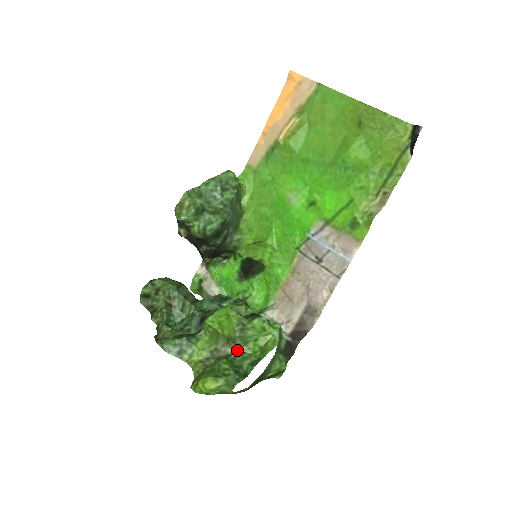
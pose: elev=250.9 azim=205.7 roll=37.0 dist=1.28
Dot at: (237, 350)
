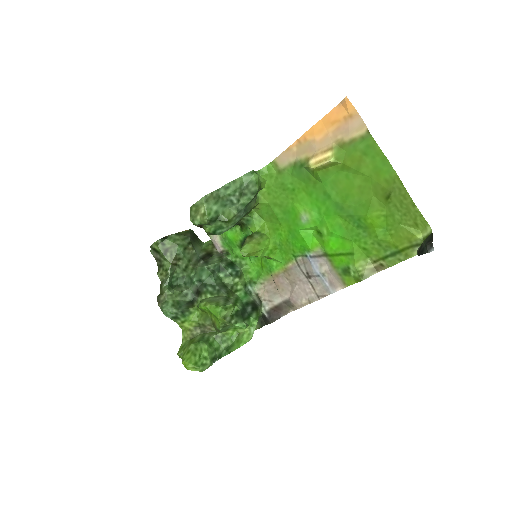
Dot at: (219, 333)
